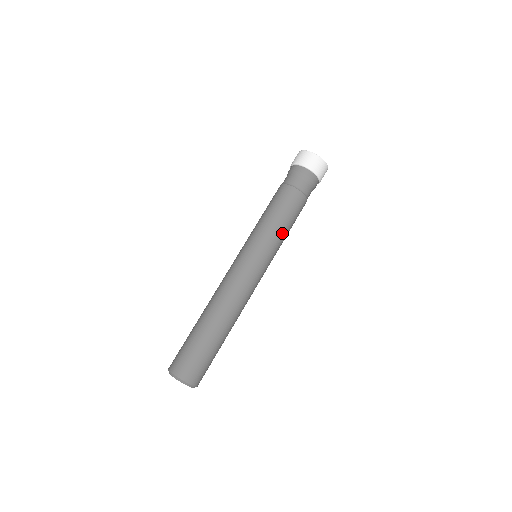
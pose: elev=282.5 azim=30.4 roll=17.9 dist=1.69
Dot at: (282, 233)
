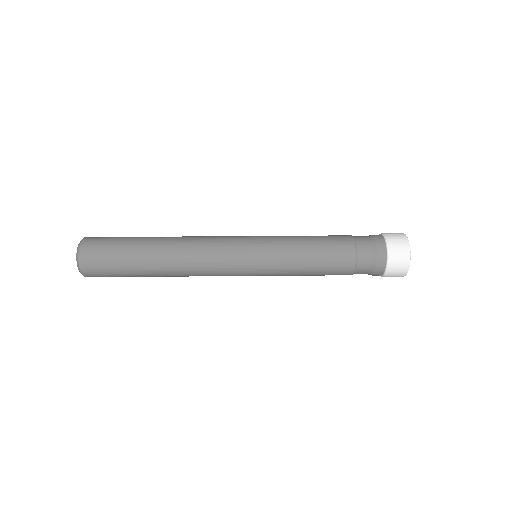
Dot at: (296, 264)
